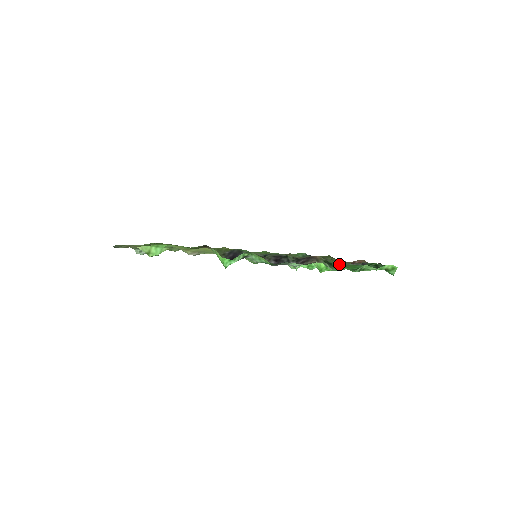
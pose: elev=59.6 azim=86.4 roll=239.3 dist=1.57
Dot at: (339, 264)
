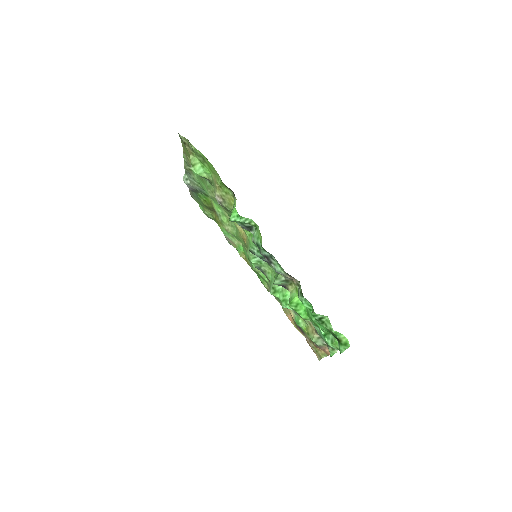
Dot at: occluded
